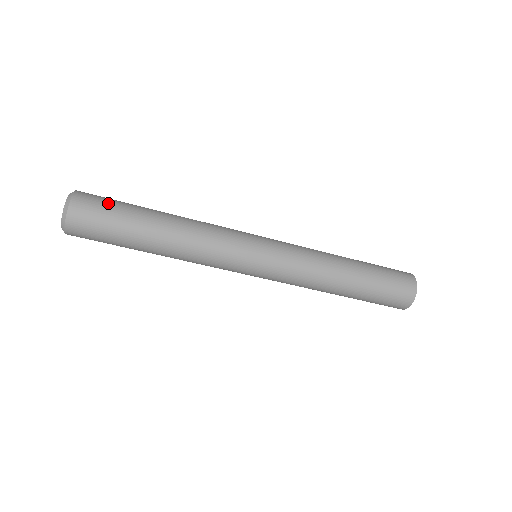
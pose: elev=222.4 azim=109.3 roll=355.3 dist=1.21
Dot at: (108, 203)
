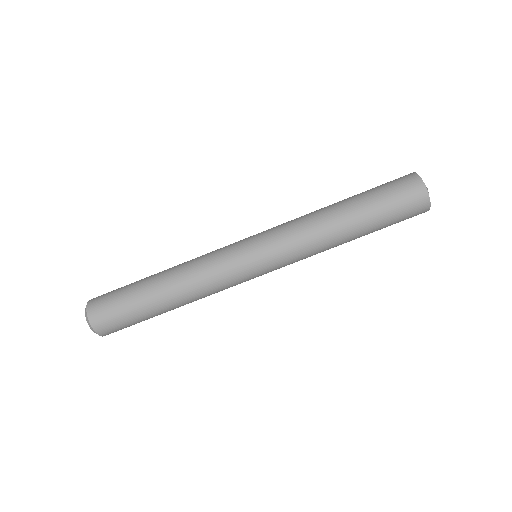
Dot at: (117, 289)
